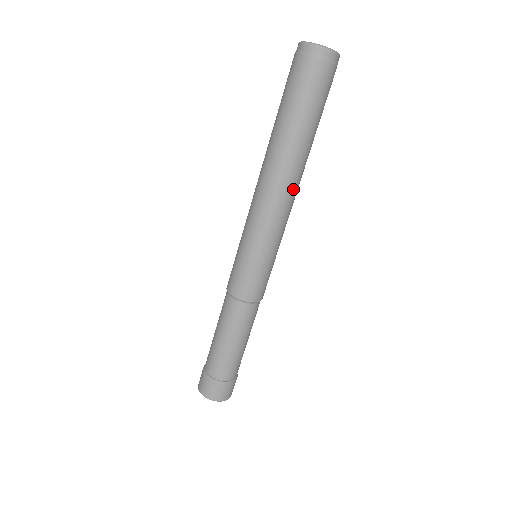
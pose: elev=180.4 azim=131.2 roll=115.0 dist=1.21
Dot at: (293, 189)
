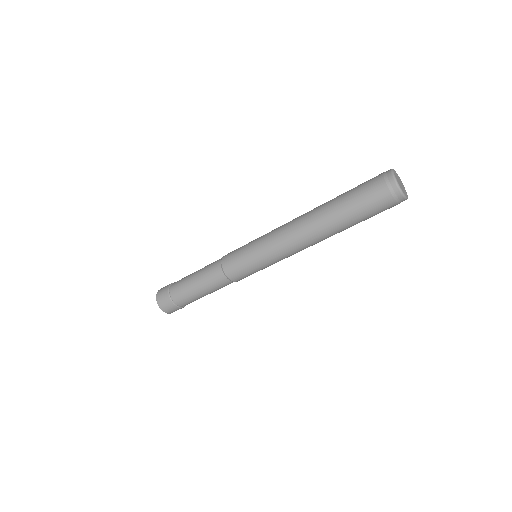
Dot at: (311, 245)
